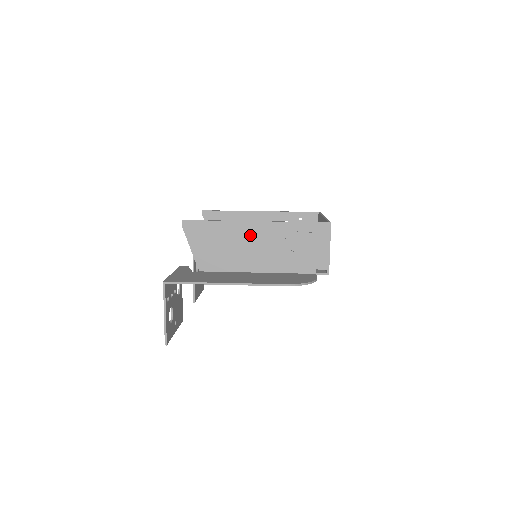
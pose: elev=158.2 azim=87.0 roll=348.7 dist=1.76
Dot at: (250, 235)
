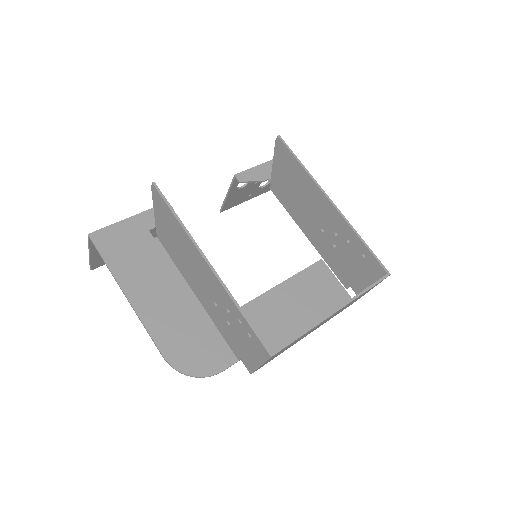
Dot at: (200, 267)
